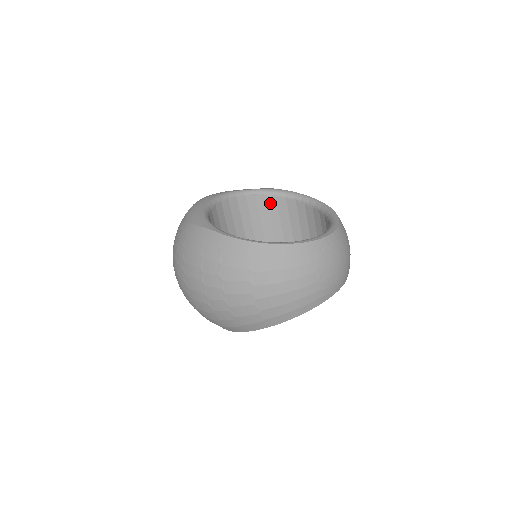
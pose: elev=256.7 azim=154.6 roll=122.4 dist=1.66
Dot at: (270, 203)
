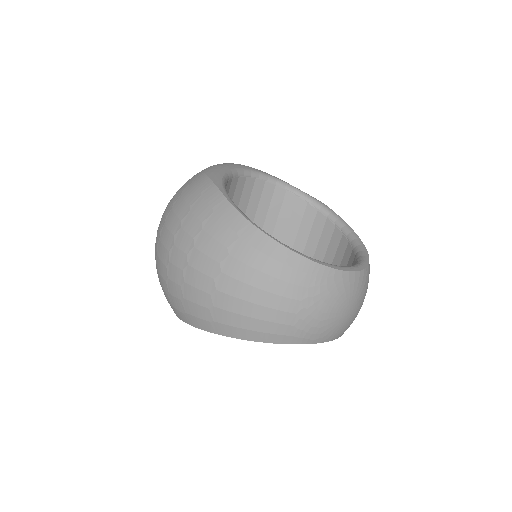
Dot at: (307, 214)
